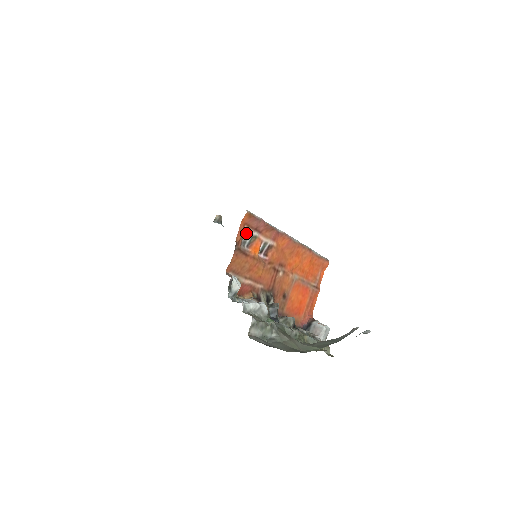
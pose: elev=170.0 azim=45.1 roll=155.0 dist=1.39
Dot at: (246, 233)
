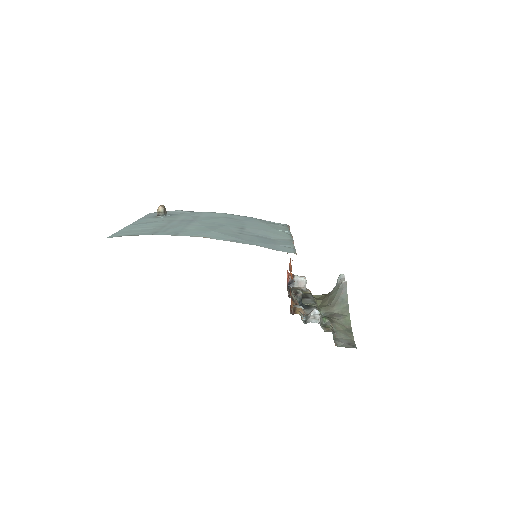
Dot at: occluded
